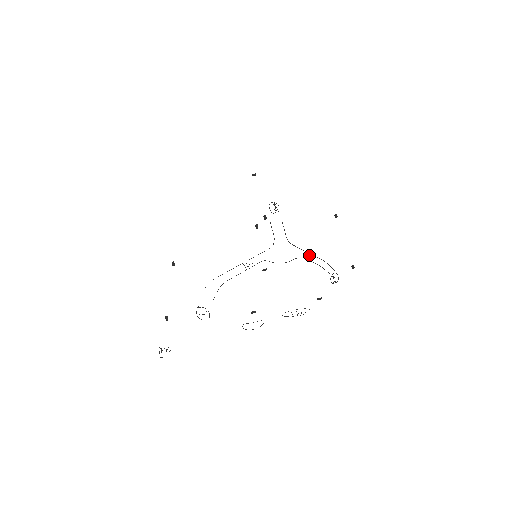
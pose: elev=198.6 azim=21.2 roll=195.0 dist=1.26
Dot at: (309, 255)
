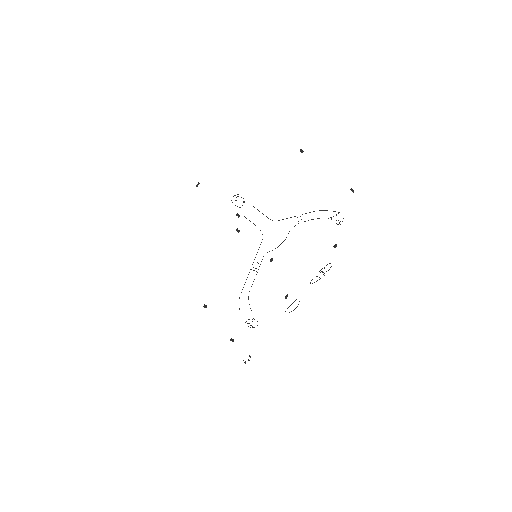
Dot at: occluded
